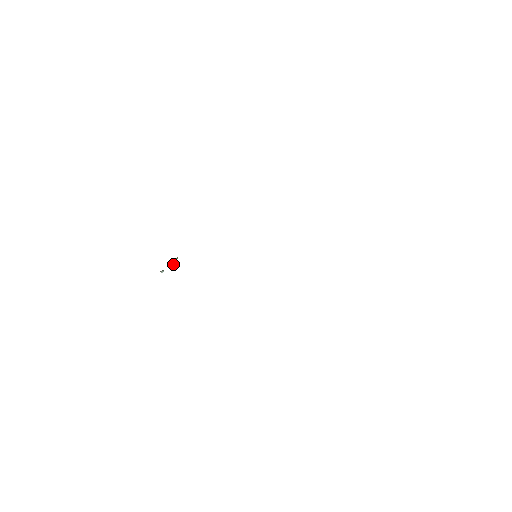
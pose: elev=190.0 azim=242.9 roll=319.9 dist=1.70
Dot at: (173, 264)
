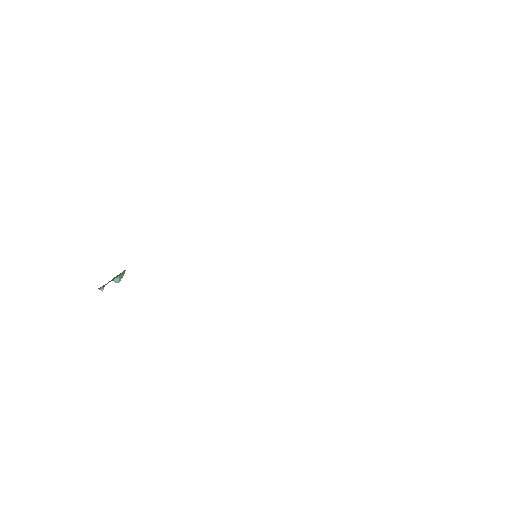
Dot at: (118, 280)
